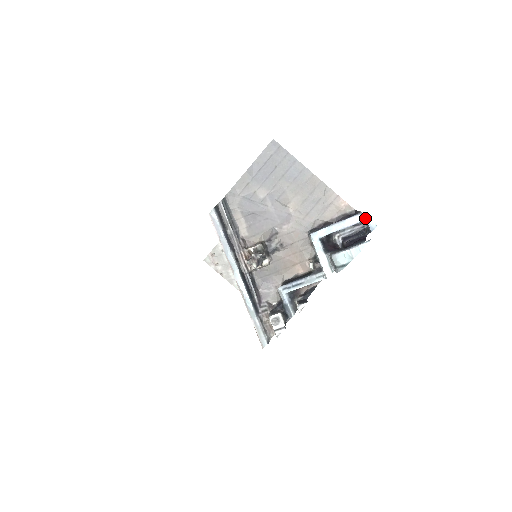
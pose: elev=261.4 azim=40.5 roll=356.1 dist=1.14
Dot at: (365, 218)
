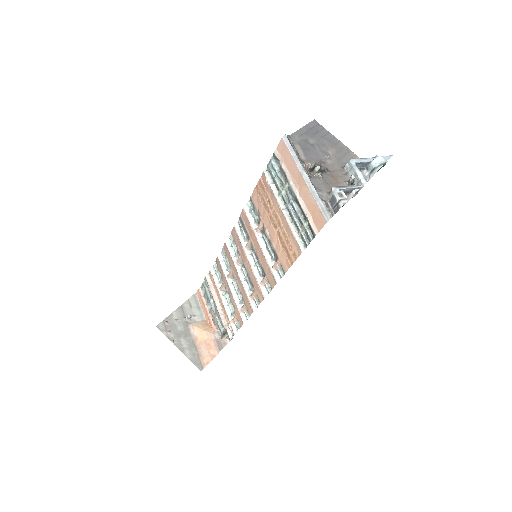
Dot at: occluded
